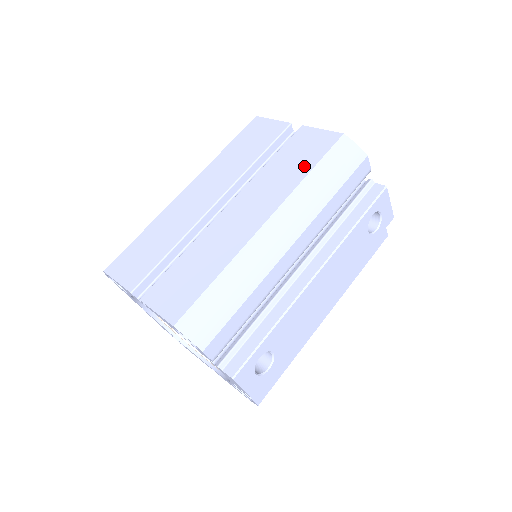
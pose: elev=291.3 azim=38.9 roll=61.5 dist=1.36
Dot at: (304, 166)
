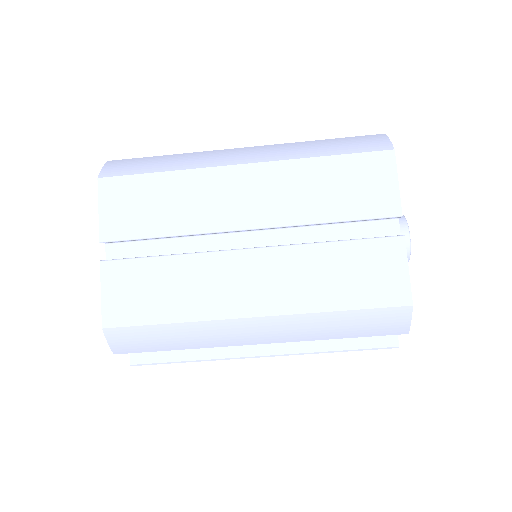
Dot at: (344, 297)
